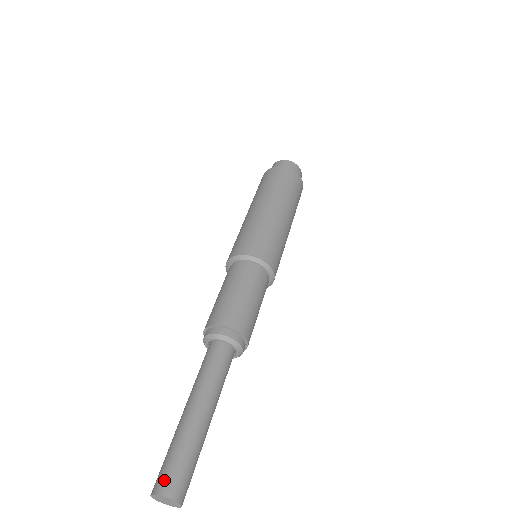
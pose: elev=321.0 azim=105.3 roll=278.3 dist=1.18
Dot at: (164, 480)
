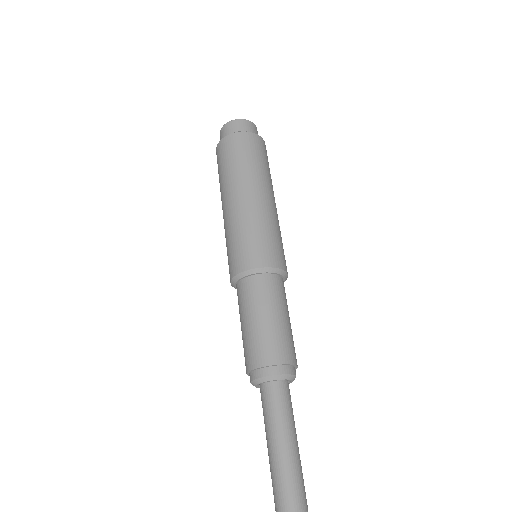
Dot at: out of frame
